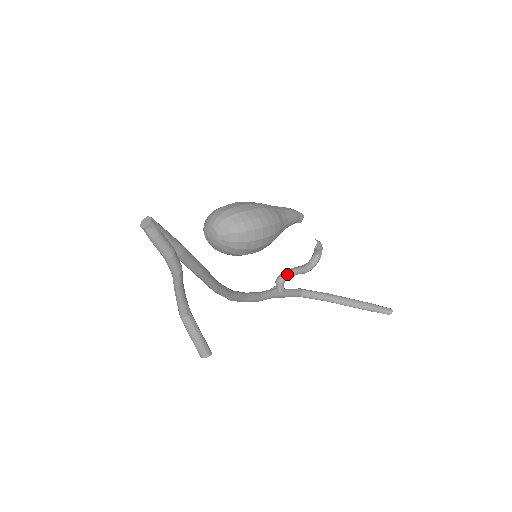
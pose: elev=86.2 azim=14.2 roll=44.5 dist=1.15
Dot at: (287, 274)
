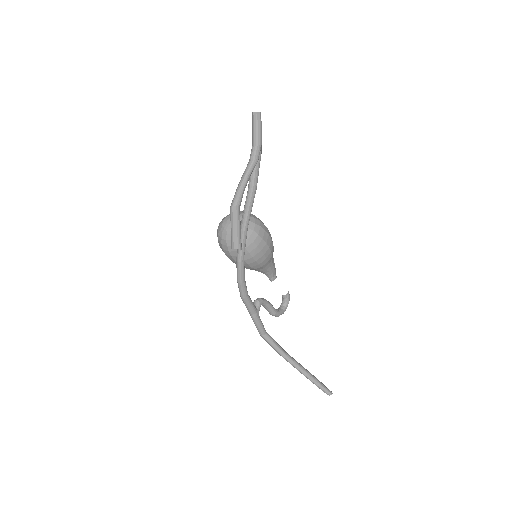
Dot at: (265, 299)
